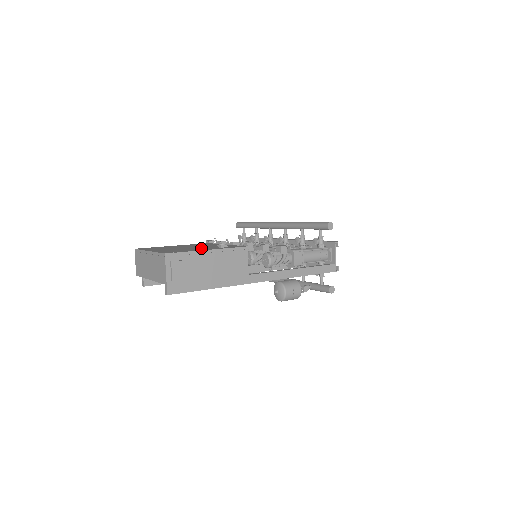
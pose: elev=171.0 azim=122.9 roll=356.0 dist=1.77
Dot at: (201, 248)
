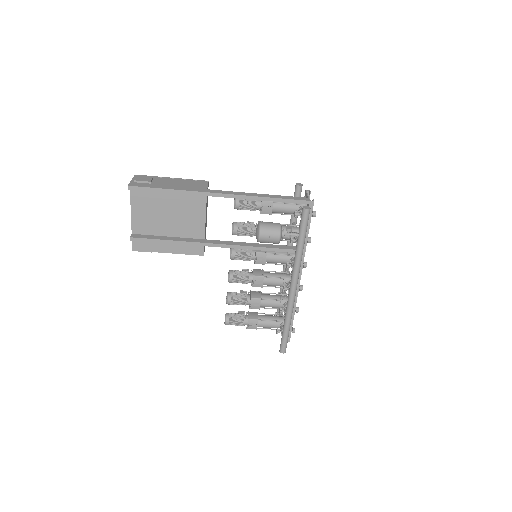
Dot at: occluded
